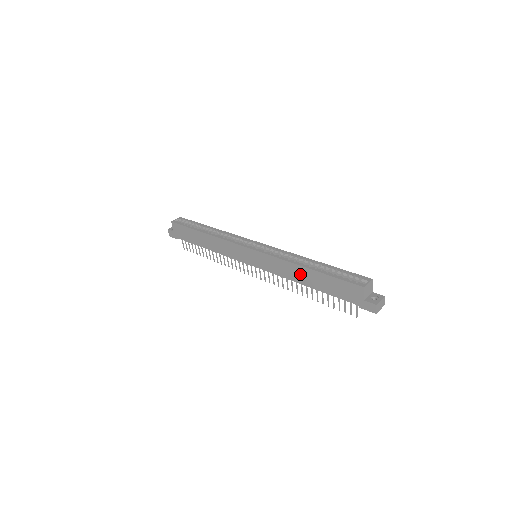
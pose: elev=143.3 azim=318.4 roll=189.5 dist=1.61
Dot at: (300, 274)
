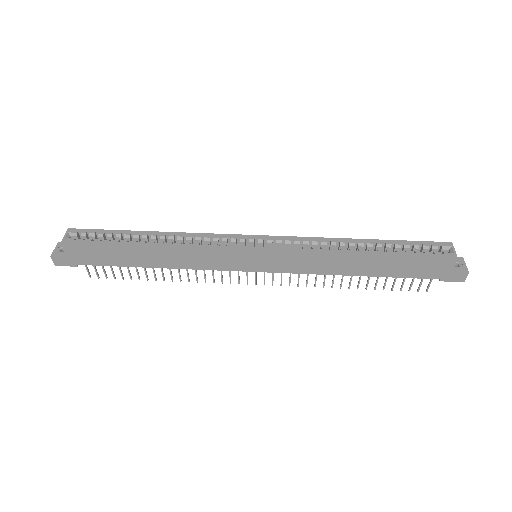
Dot at: (350, 264)
